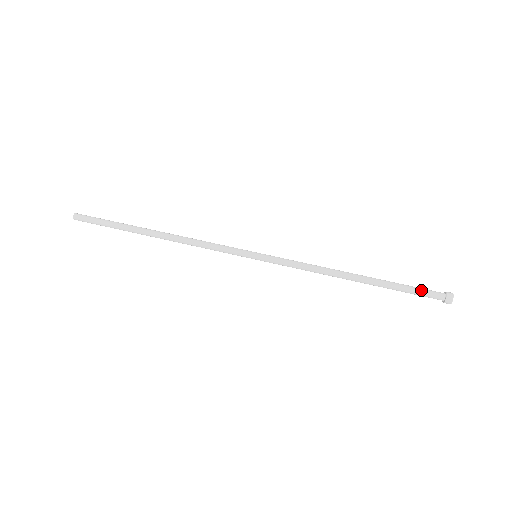
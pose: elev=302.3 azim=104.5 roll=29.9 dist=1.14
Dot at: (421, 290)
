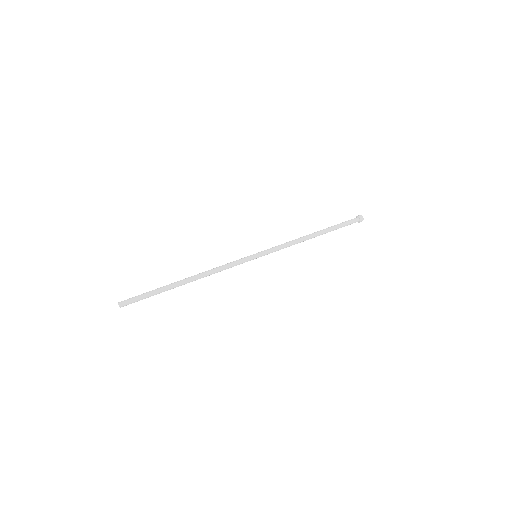
Dot at: (346, 221)
